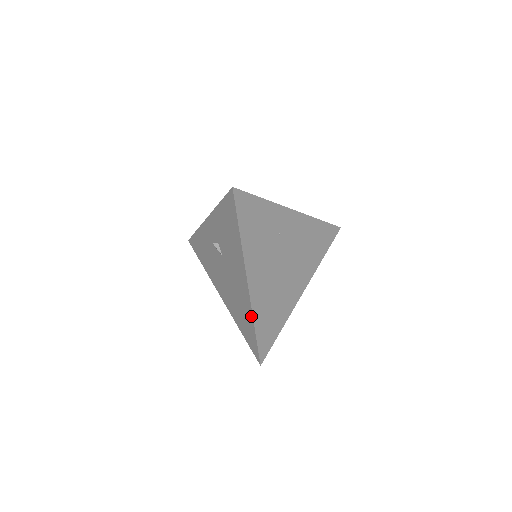
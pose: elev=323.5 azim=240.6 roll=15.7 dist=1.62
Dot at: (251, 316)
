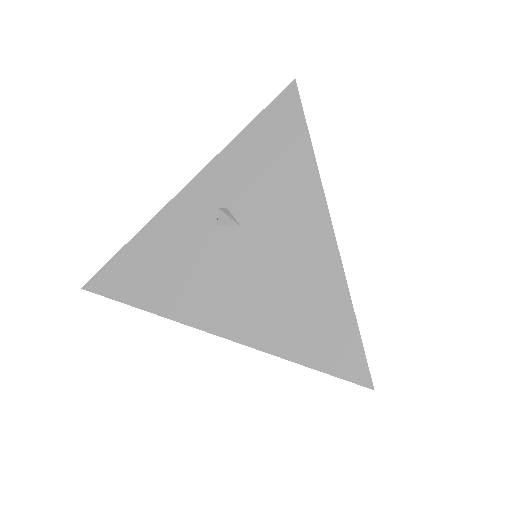
Dot at: (342, 286)
